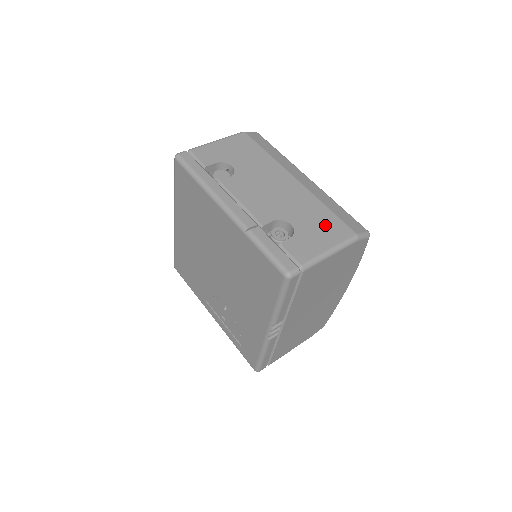
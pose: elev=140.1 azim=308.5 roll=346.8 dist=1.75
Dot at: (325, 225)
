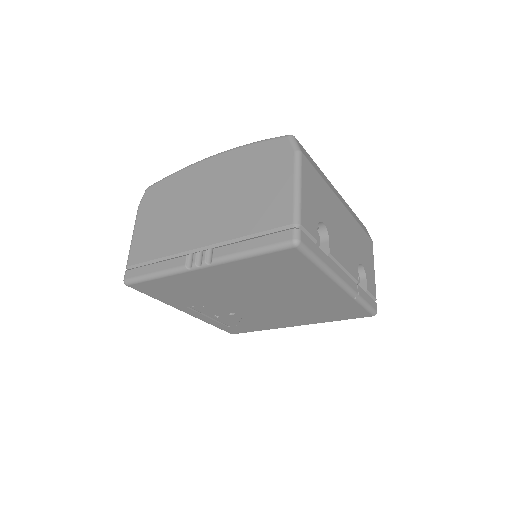
Dot at: (366, 247)
